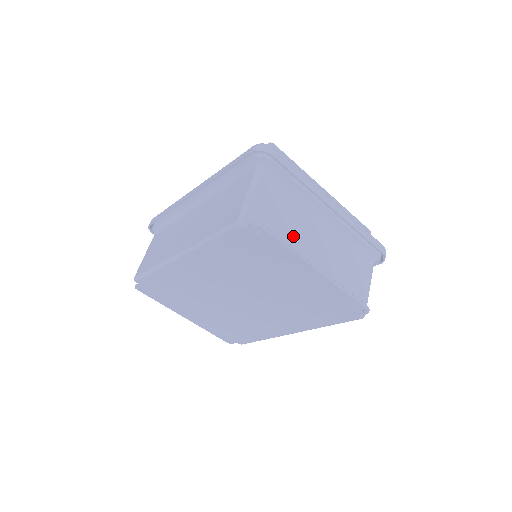
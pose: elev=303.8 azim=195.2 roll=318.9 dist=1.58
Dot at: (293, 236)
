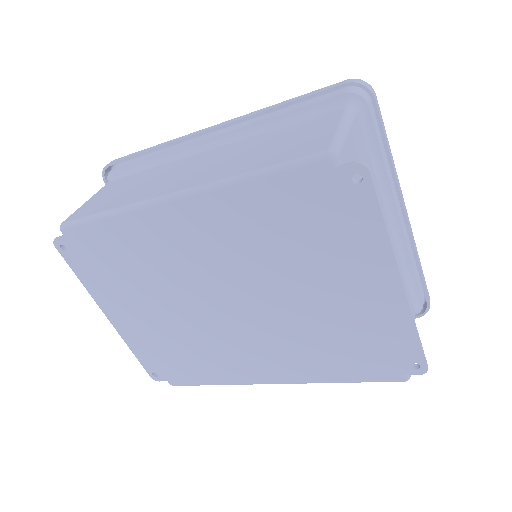
Dot at: occluded
